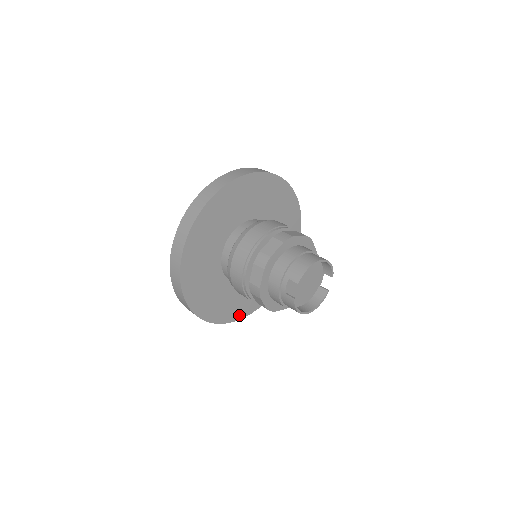
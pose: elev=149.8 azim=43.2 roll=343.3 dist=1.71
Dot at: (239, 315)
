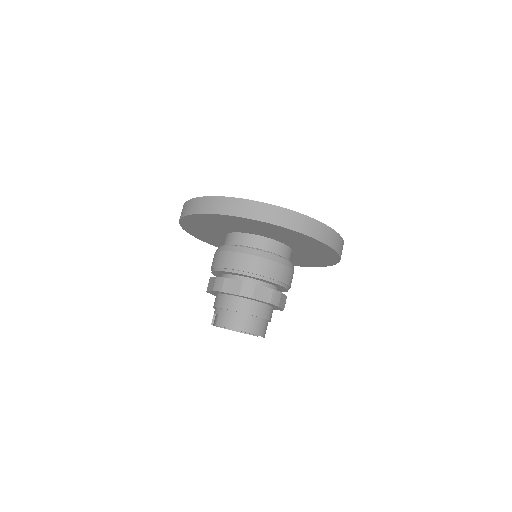
Dot at: occluded
